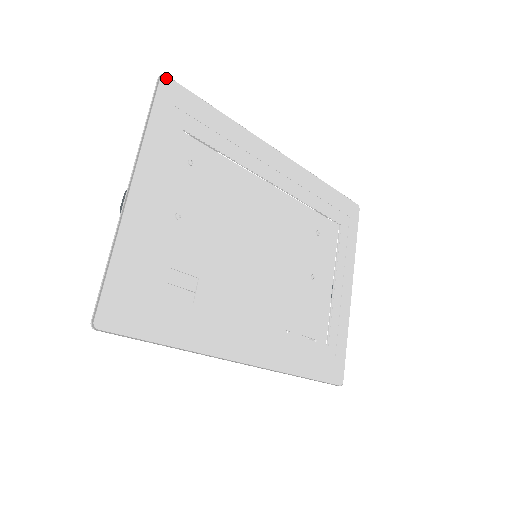
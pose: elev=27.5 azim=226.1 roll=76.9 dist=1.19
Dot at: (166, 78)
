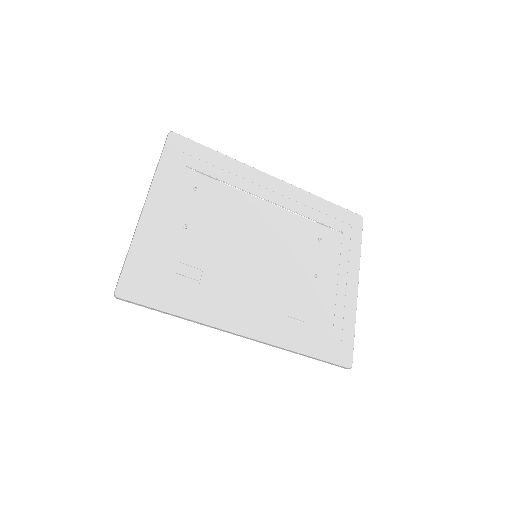
Dot at: (173, 134)
